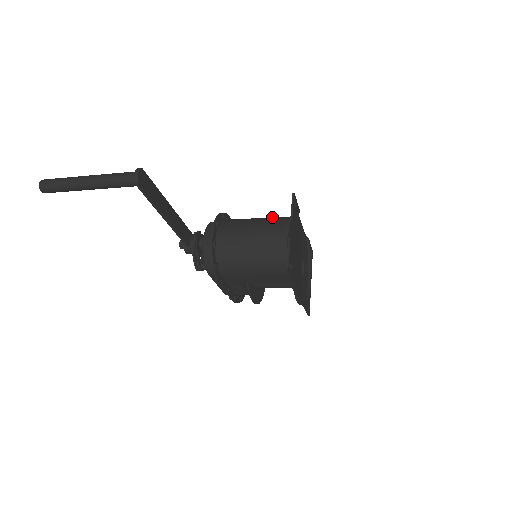
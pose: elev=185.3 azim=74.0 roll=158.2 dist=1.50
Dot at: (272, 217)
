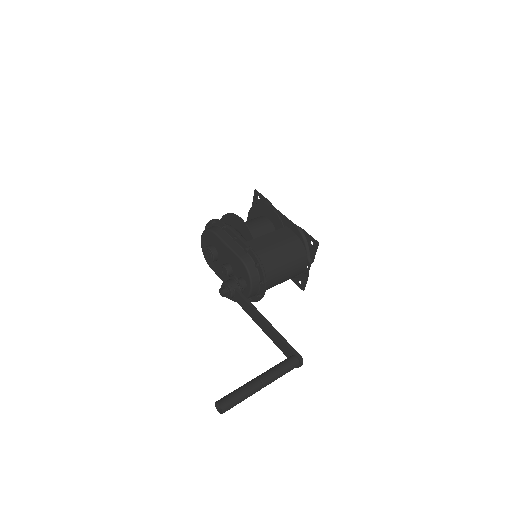
Dot at: (292, 251)
